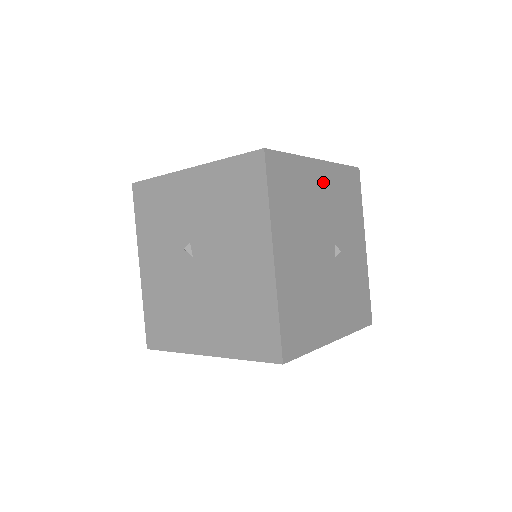
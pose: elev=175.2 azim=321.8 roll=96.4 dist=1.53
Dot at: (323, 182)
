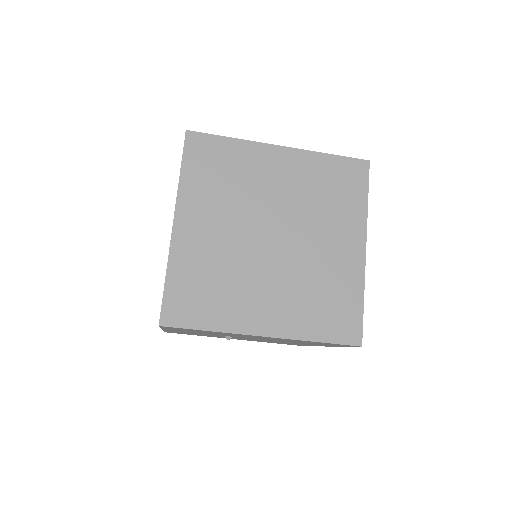
Dot at: occluded
